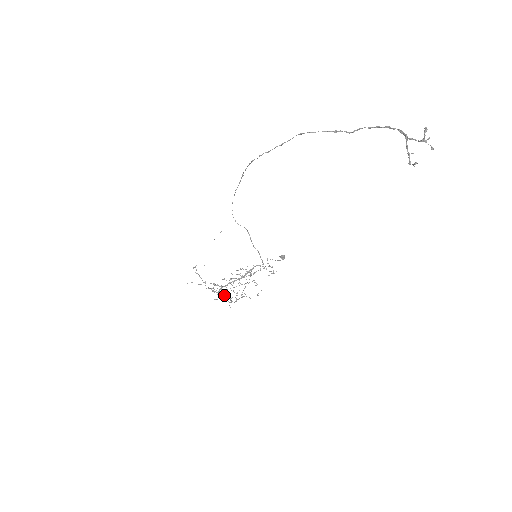
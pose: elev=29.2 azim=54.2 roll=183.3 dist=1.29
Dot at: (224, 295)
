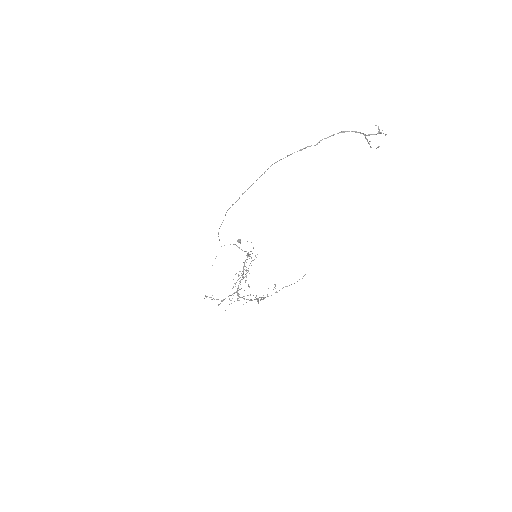
Dot at: occluded
